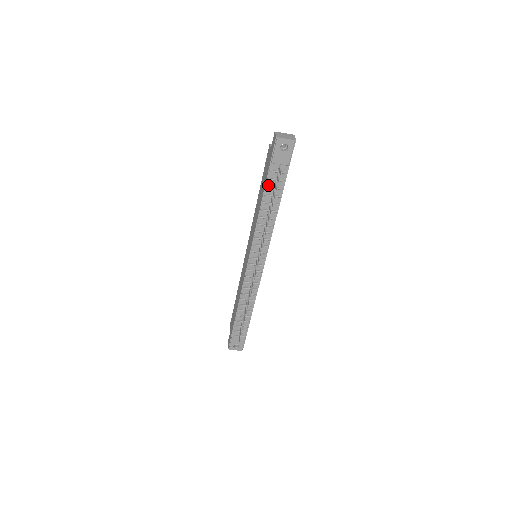
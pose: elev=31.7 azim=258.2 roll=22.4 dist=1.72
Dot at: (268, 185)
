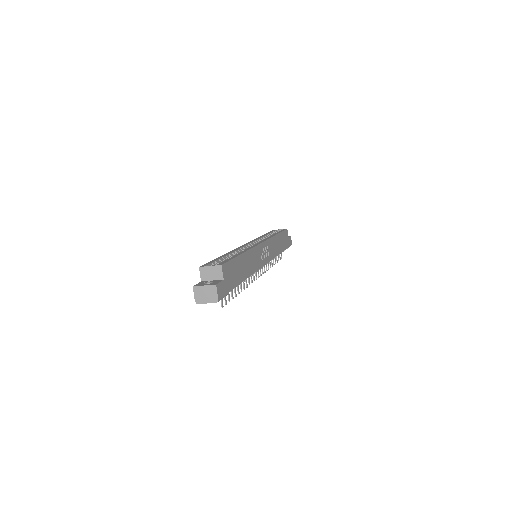
Dot at: occluded
